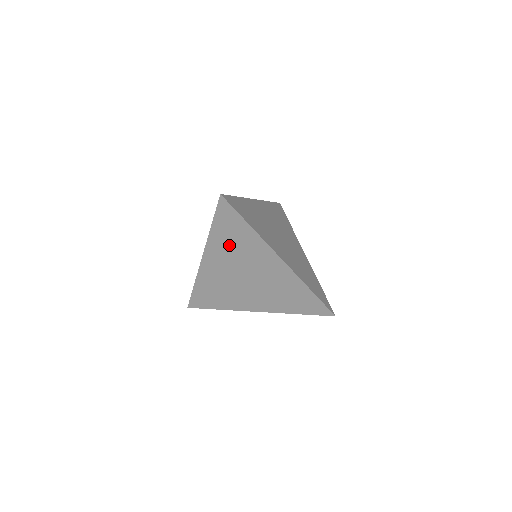
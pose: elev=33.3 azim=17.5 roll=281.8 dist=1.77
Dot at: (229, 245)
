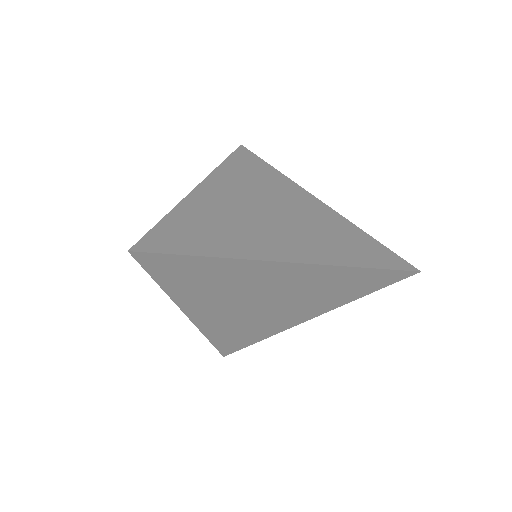
Dot at: (205, 289)
